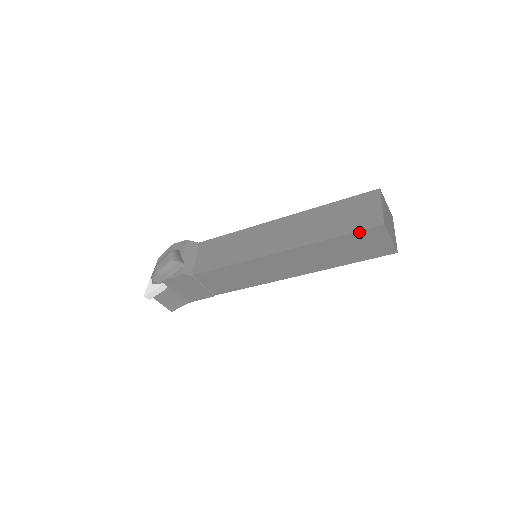
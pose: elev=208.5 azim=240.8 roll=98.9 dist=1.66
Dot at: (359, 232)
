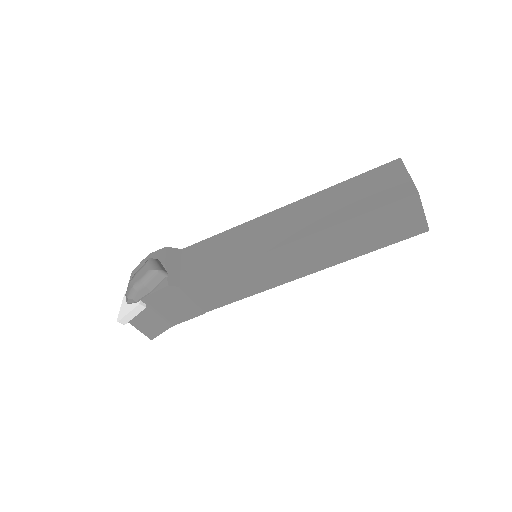
Dot at: (388, 205)
